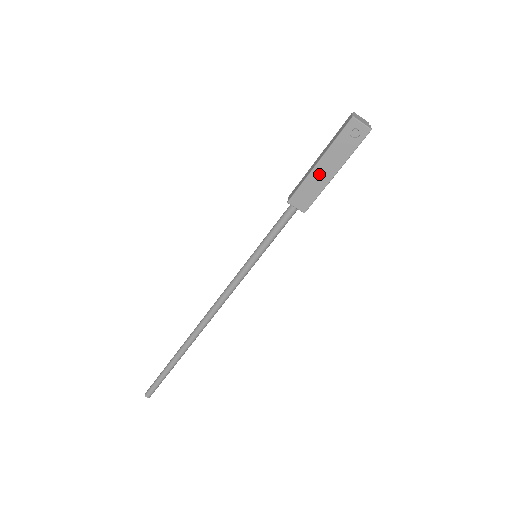
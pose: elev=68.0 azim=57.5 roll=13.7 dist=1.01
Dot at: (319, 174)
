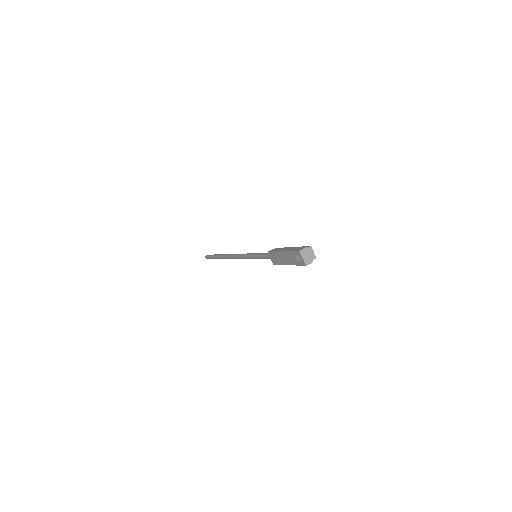
Dot at: (282, 257)
